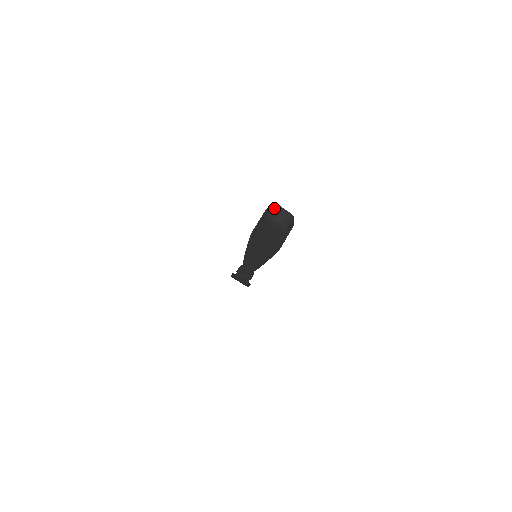
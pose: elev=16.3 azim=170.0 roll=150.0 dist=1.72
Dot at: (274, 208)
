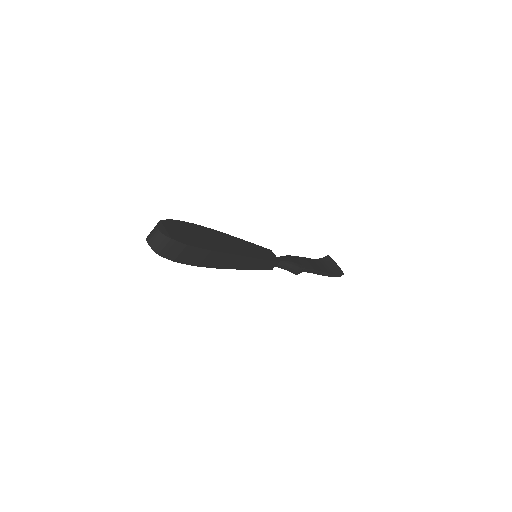
Dot at: occluded
